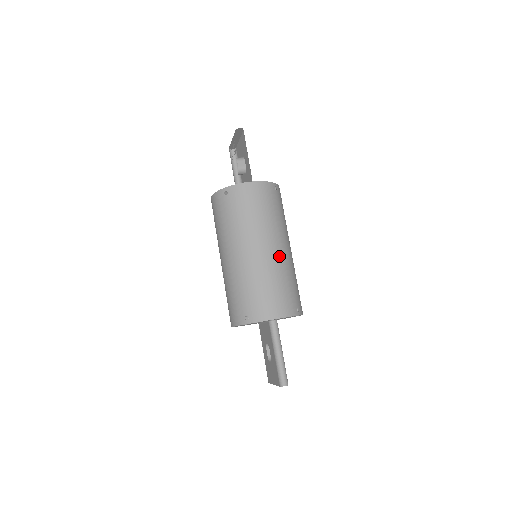
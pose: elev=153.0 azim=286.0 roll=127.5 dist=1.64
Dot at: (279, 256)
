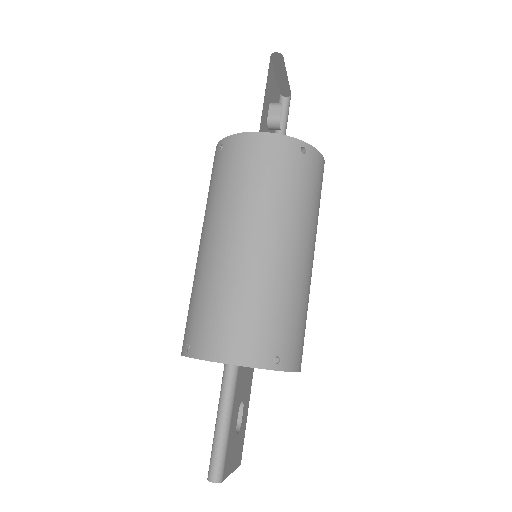
Dot at: (266, 260)
